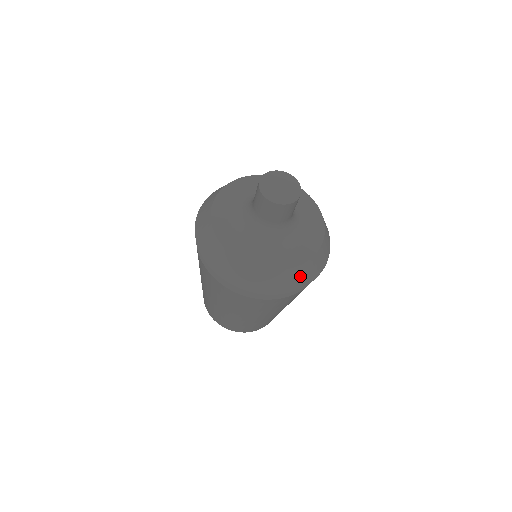
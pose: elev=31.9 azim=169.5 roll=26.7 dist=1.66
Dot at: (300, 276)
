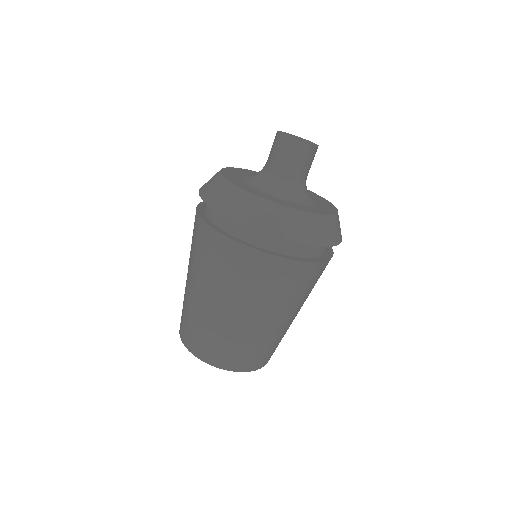
Dot at: (330, 230)
